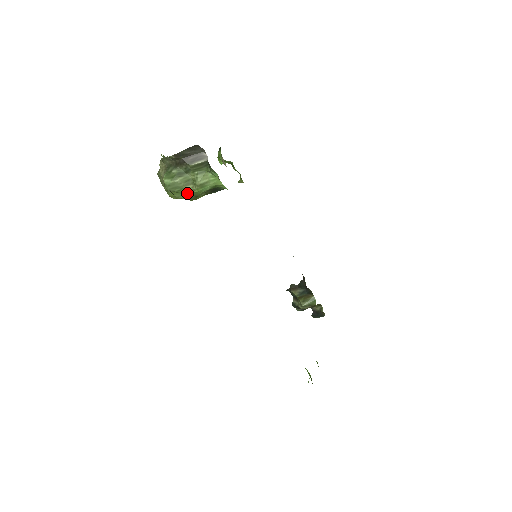
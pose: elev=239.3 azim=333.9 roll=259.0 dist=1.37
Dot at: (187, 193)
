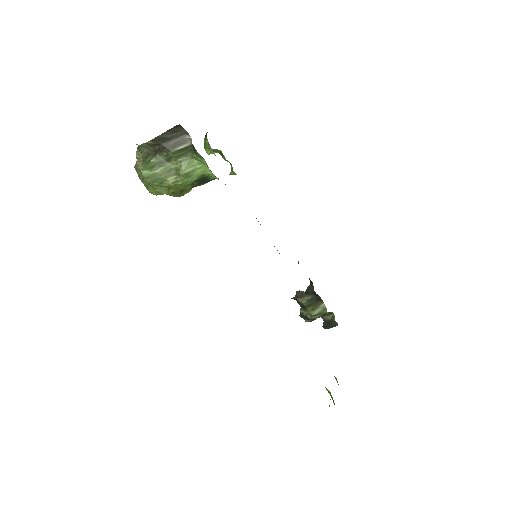
Dot at: (170, 186)
